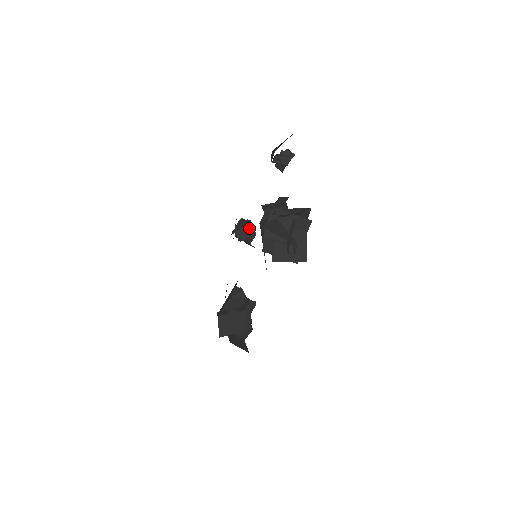
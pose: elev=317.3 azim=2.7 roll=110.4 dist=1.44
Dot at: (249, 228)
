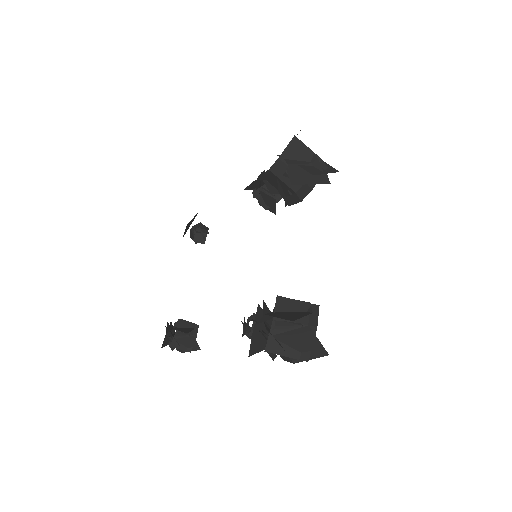
Dot at: (185, 325)
